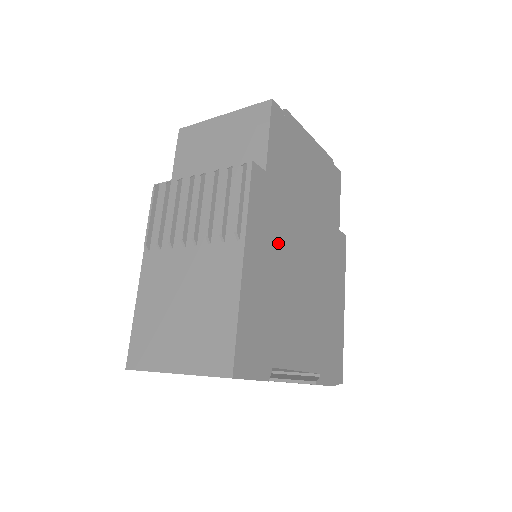
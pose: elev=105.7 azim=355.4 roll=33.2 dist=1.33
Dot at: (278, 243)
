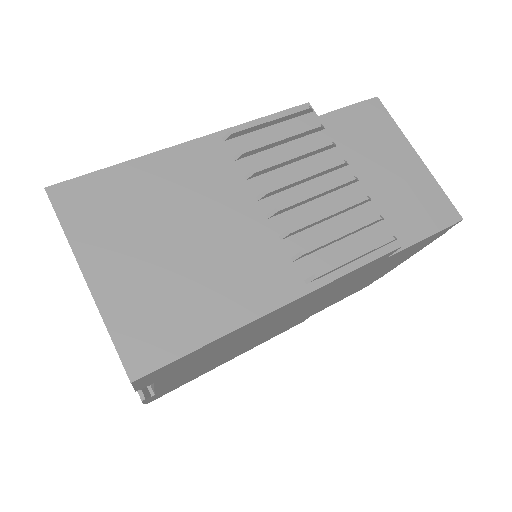
Dot at: (303, 306)
